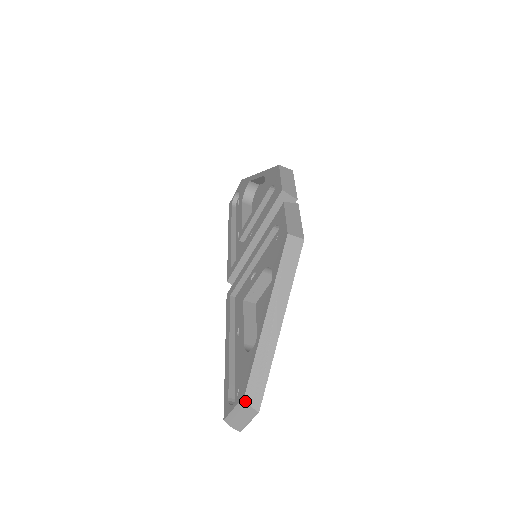
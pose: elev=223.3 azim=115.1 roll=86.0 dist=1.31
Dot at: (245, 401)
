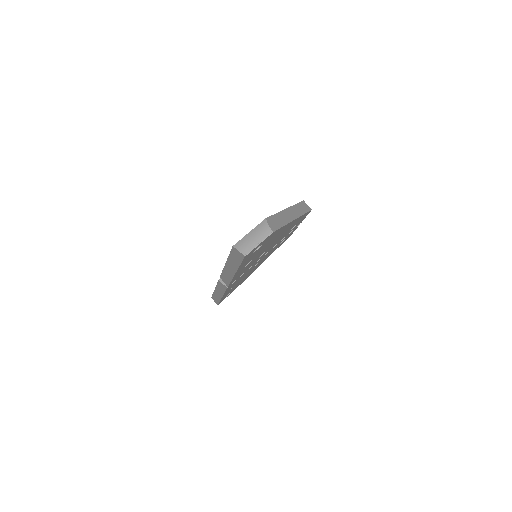
Dot at: (265, 222)
